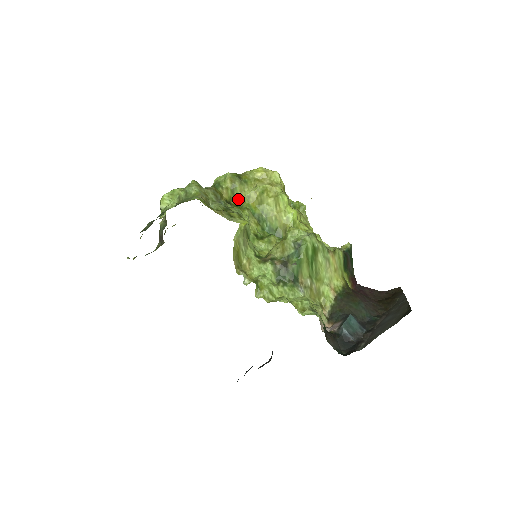
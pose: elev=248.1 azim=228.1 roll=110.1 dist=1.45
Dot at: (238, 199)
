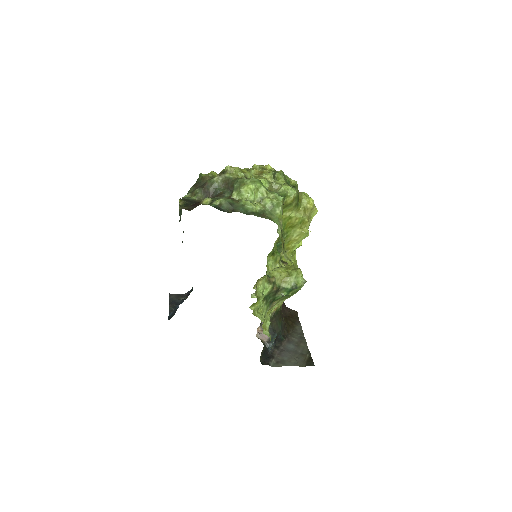
Dot at: (283, 213)
